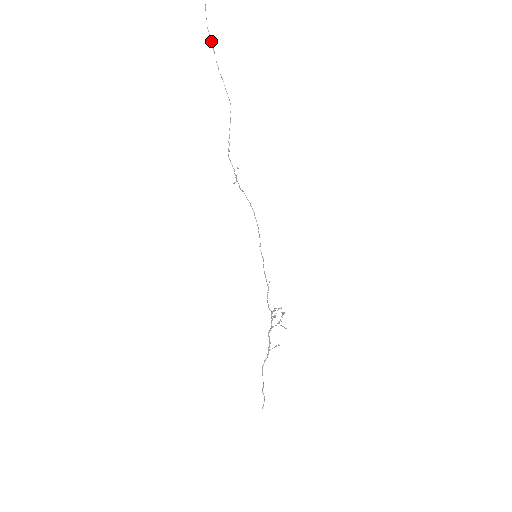
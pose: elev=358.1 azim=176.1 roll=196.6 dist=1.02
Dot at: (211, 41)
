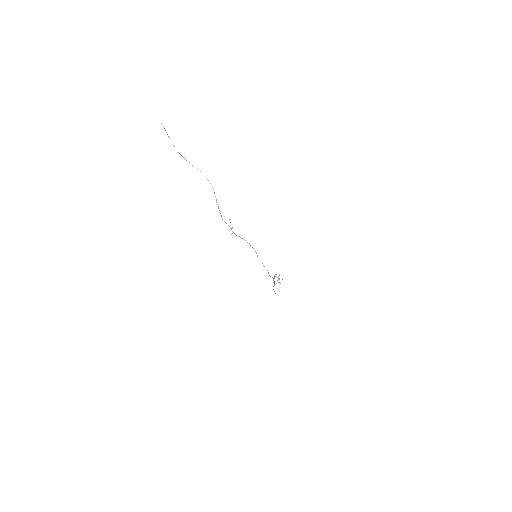
Dot at: (182, 156)
